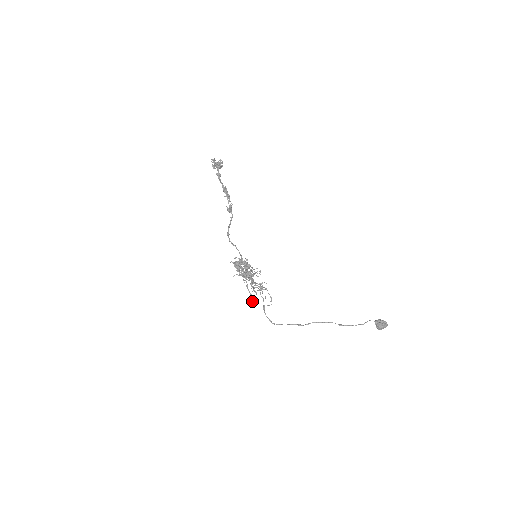
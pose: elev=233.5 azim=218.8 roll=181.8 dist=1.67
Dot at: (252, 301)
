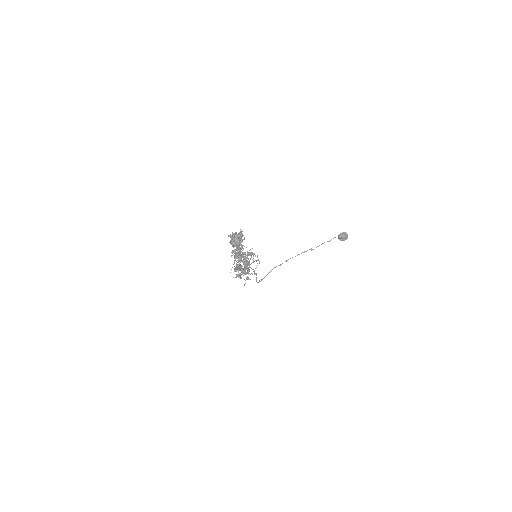
Dot at: occluded
